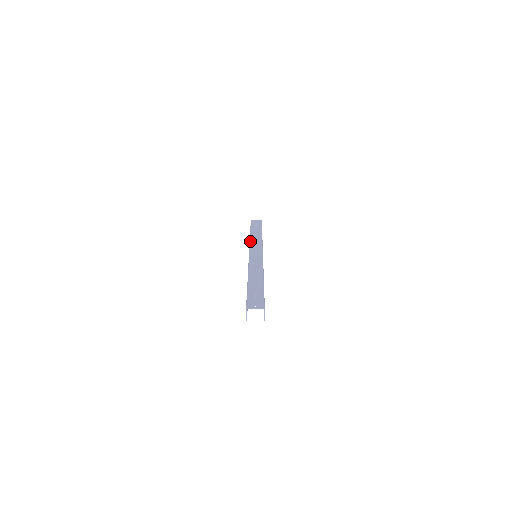
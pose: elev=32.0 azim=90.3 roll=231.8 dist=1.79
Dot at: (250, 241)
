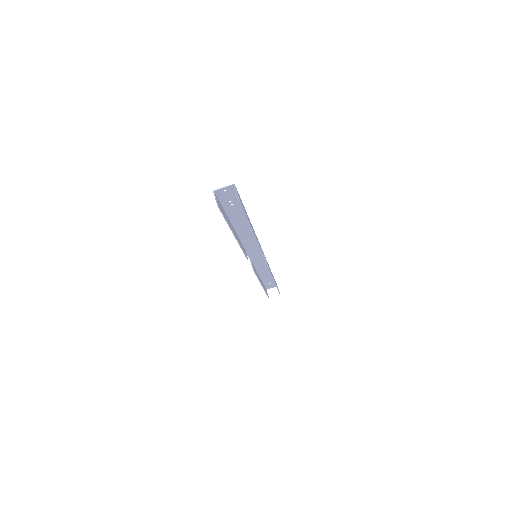
Dot at: (254, 267)
